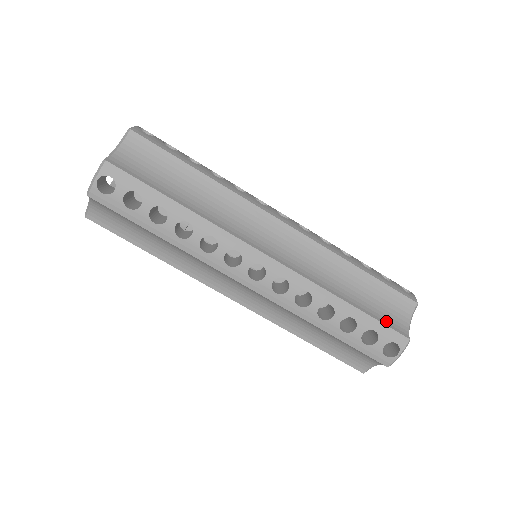
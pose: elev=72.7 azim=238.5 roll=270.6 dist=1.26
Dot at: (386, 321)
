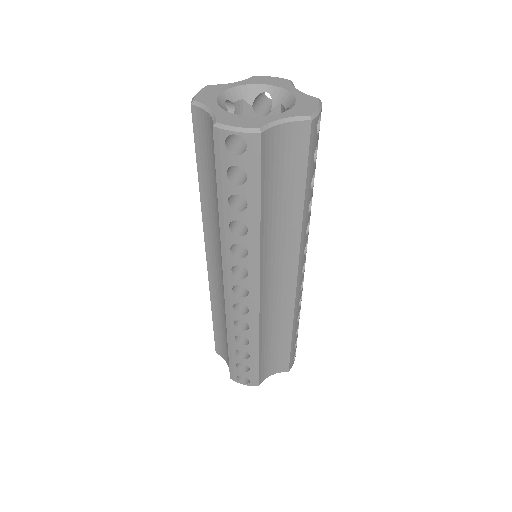
Dot at: (262, 369)
